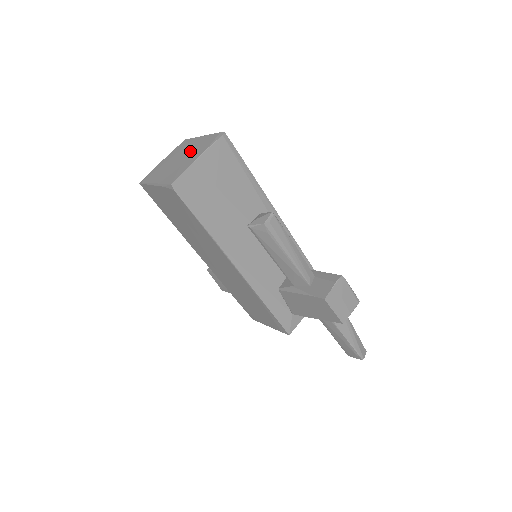
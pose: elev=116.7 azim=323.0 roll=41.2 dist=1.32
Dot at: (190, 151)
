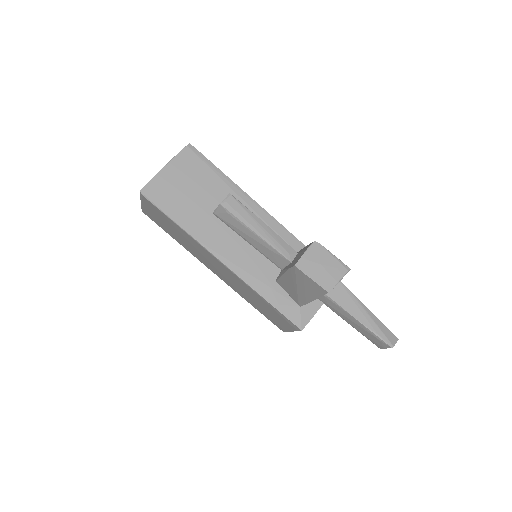
Dot at: occluded
